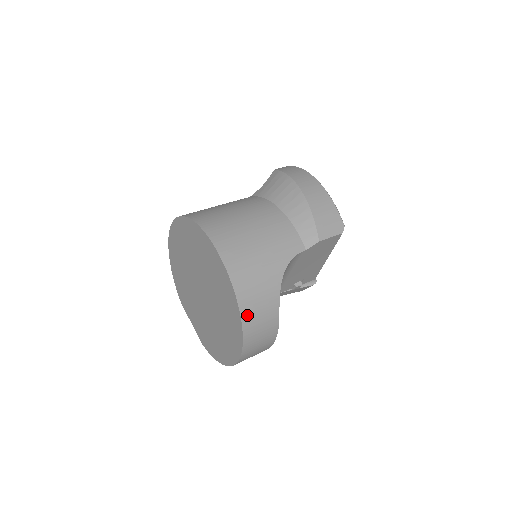
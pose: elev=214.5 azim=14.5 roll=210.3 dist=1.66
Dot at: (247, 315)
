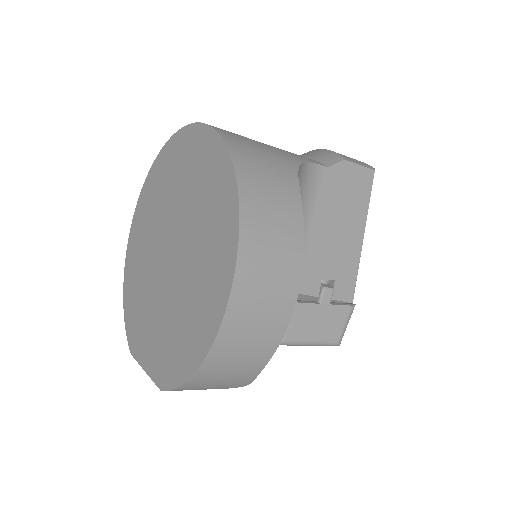
Dot at: (245, 172)
